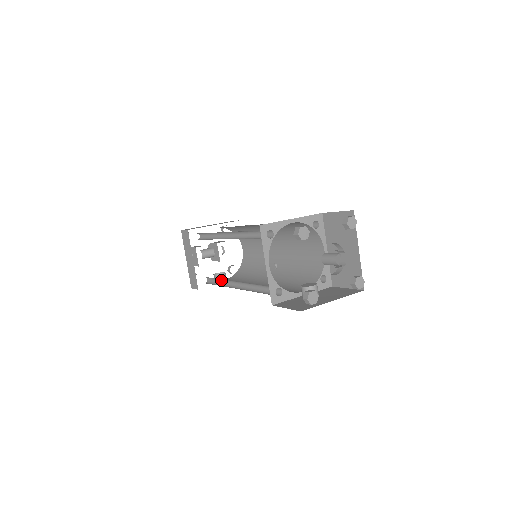
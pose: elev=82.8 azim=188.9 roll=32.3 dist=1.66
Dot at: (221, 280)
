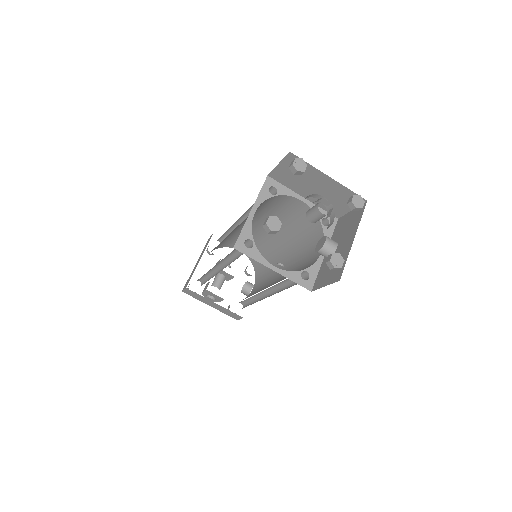
Dot at: (251, 297)
